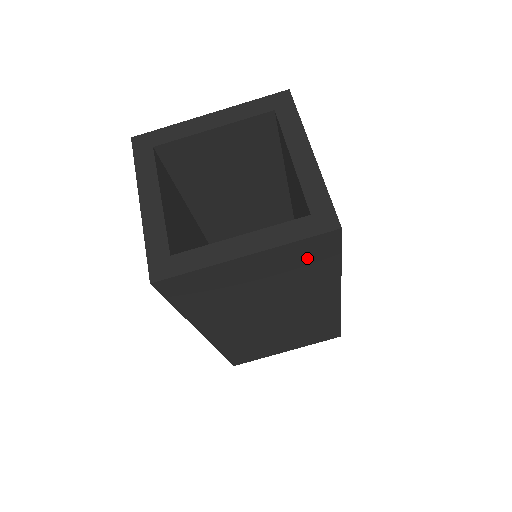
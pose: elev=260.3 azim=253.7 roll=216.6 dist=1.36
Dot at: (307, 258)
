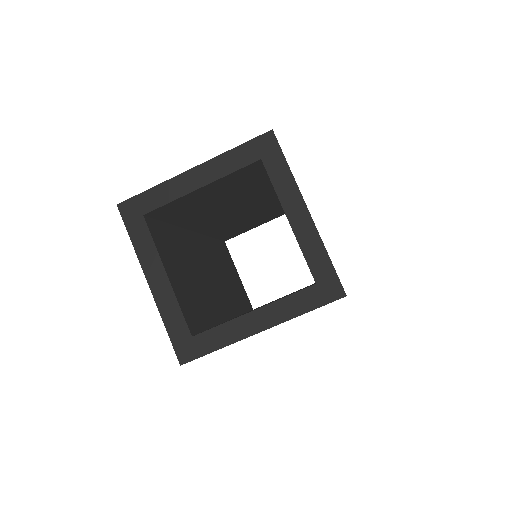
Dot at: occluded
